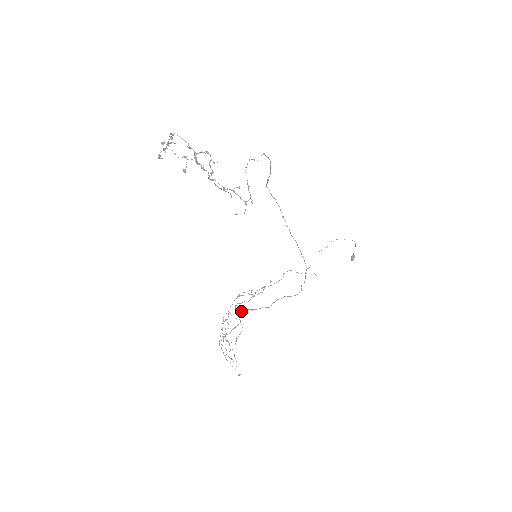
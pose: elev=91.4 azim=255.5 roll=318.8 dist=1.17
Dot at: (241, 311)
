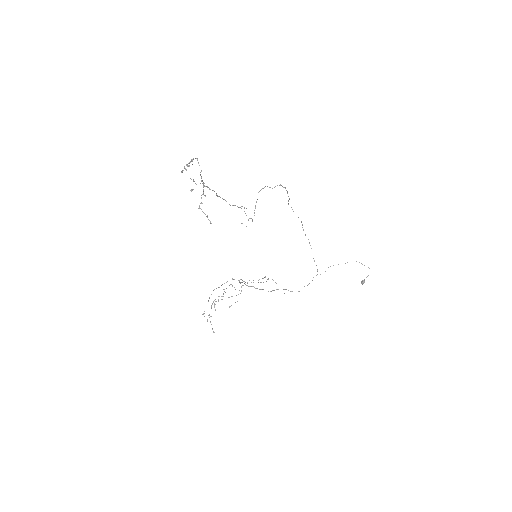
Dot at: (247, 285)
